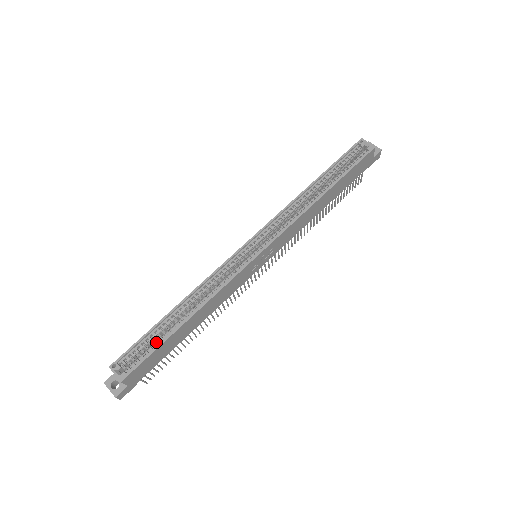
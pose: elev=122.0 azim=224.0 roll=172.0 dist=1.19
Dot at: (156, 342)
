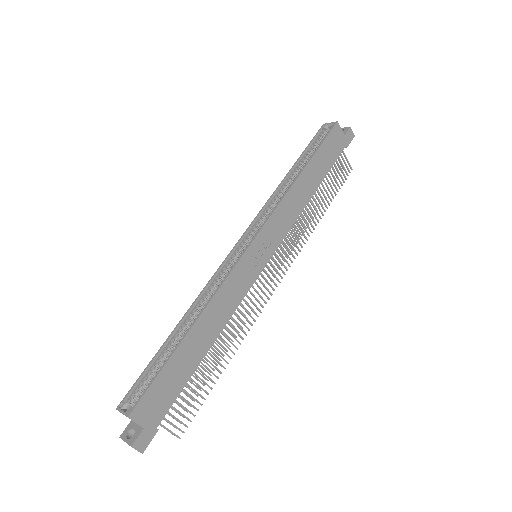
Dot at: occluded
